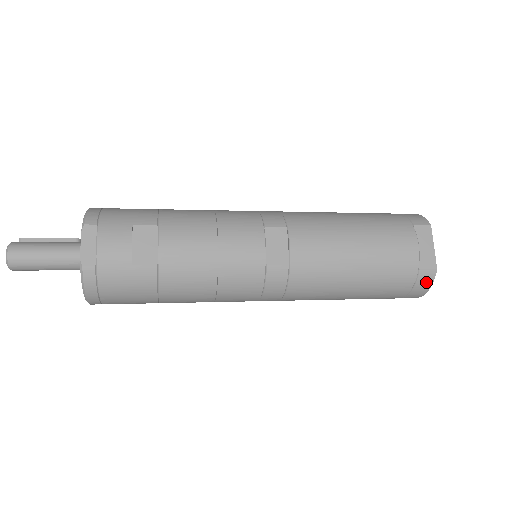
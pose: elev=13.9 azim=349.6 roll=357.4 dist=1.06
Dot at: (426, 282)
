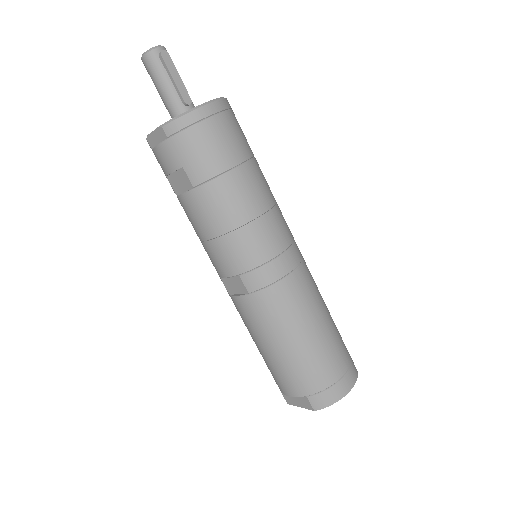
Dot at: occluded
